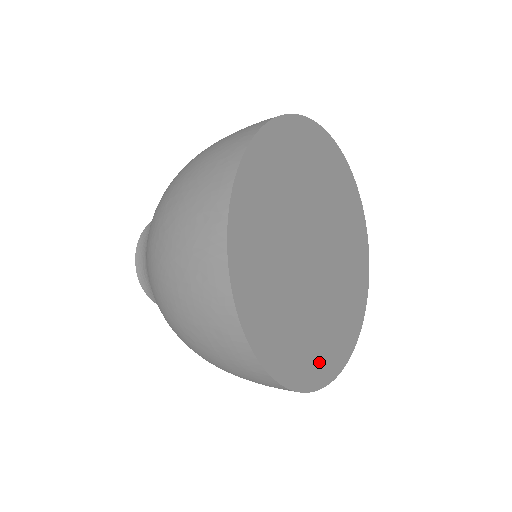
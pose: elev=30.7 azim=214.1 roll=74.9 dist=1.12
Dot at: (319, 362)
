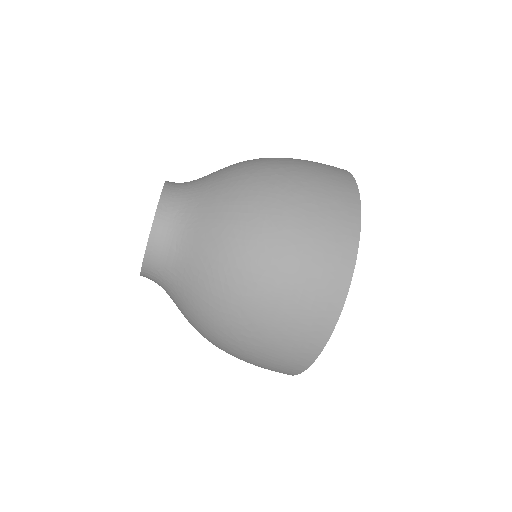
Dot at: occluded
